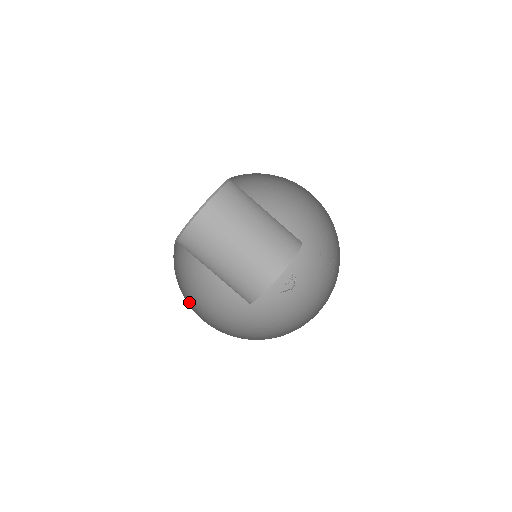
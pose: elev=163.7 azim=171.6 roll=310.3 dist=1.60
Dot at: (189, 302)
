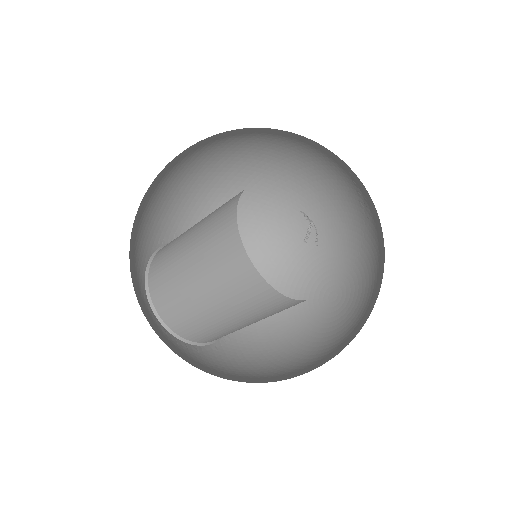
Dot at: occluded
